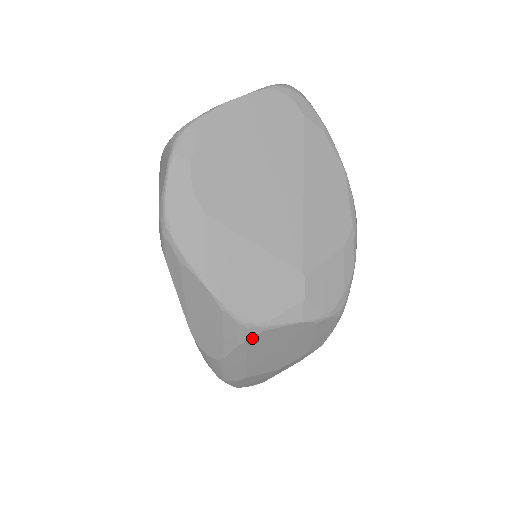
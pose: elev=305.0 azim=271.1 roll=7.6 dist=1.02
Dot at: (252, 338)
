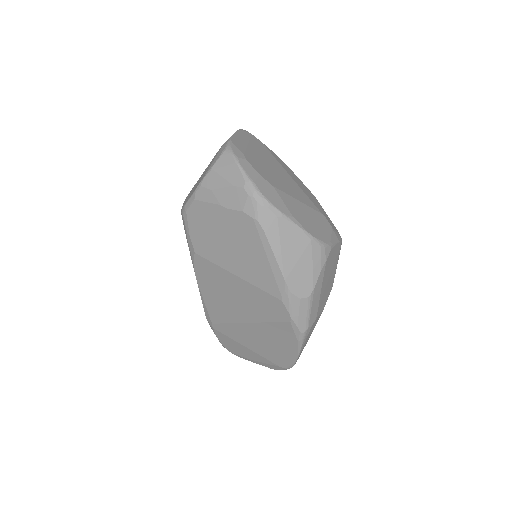
Dot at: (327, 258)
